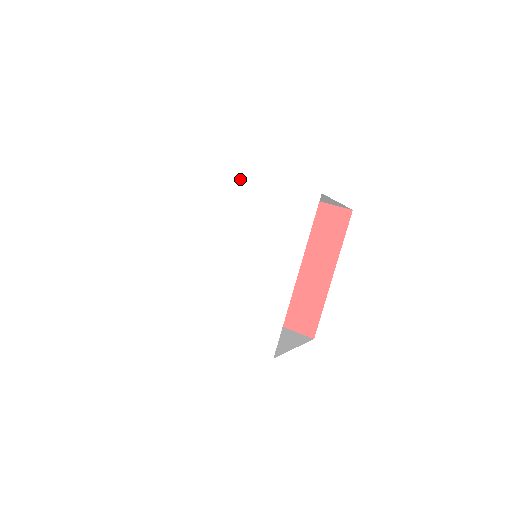
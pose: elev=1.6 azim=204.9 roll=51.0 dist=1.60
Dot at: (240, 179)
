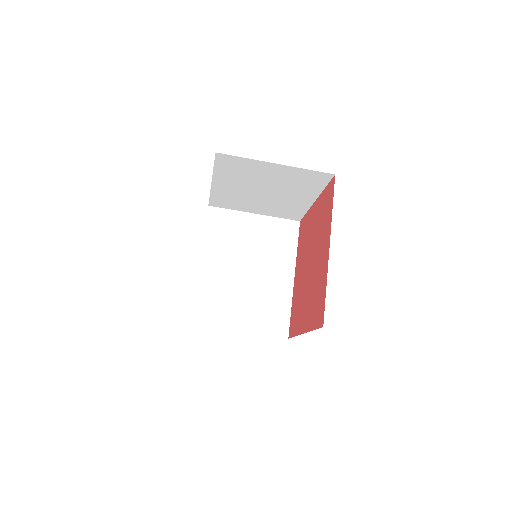
Dot at: occluded
